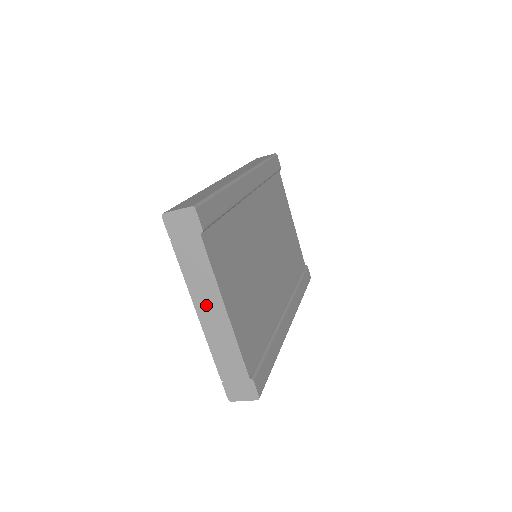
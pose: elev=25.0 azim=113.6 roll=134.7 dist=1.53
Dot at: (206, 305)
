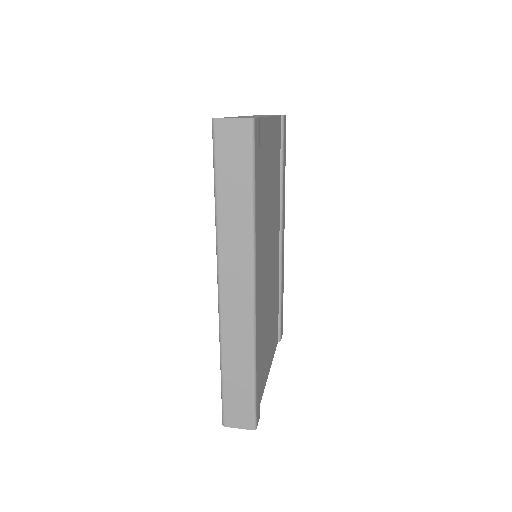
Dot at: occluded
